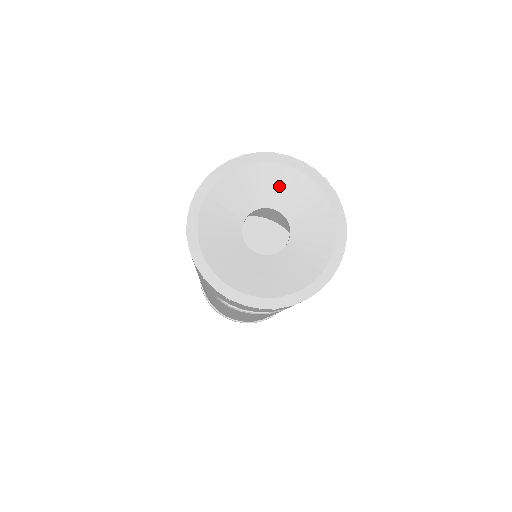
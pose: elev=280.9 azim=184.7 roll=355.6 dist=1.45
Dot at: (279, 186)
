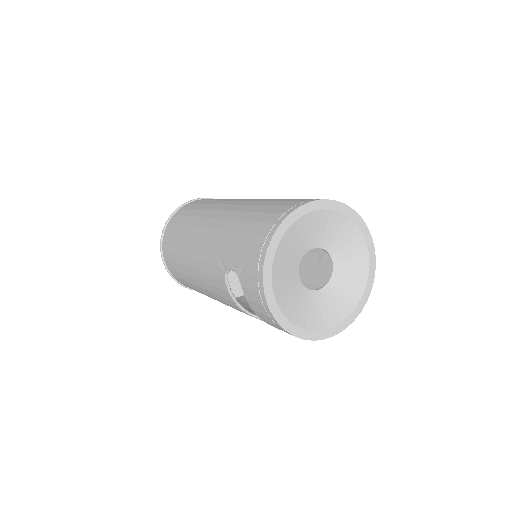
Dot at: (350, 250)
